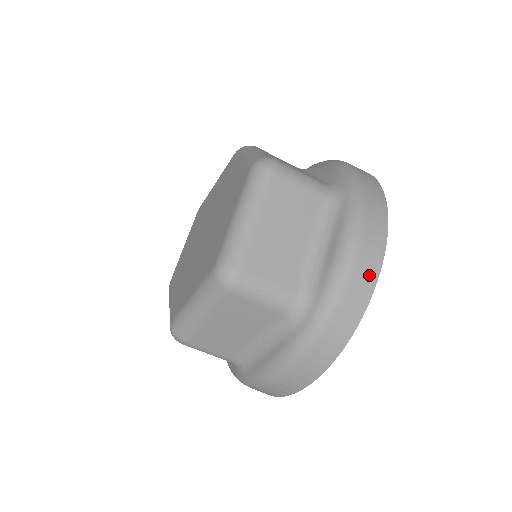
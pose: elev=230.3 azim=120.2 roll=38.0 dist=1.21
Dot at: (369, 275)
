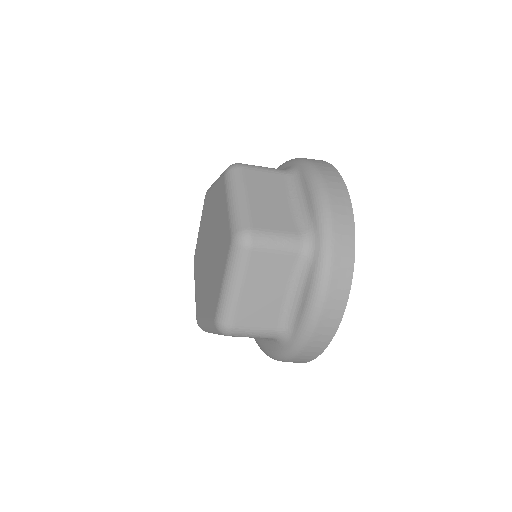
Dot at: (343, 198)
